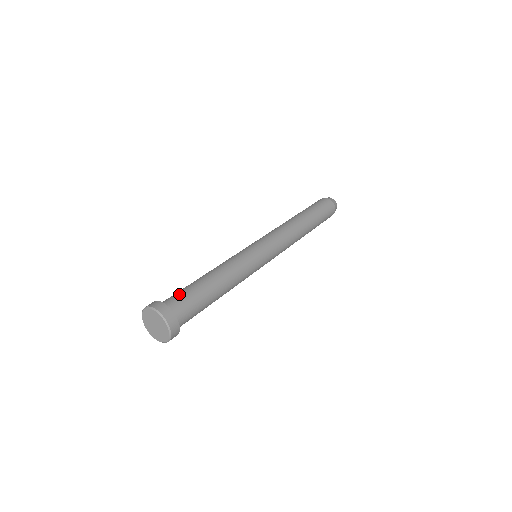
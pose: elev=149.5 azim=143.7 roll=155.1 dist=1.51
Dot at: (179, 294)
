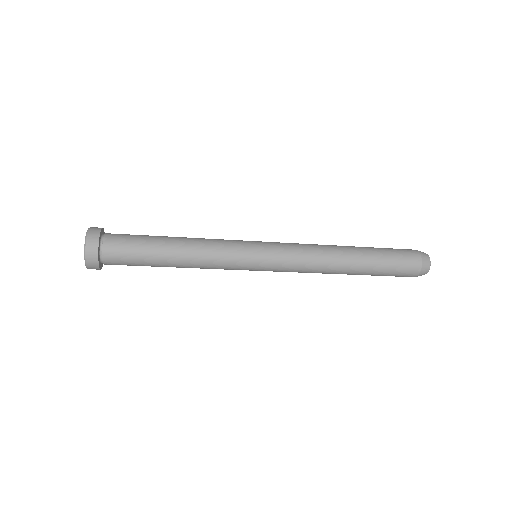
Dot at: occluded
